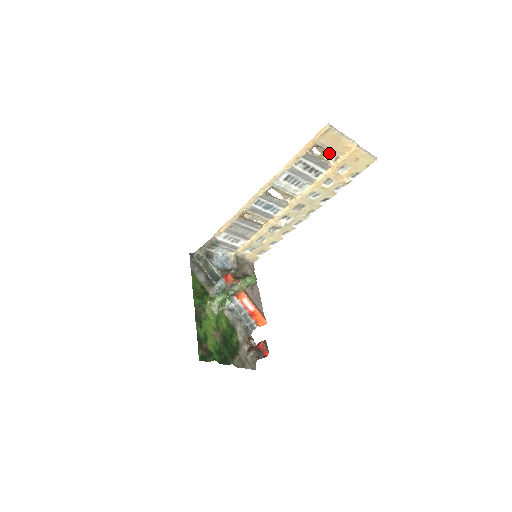
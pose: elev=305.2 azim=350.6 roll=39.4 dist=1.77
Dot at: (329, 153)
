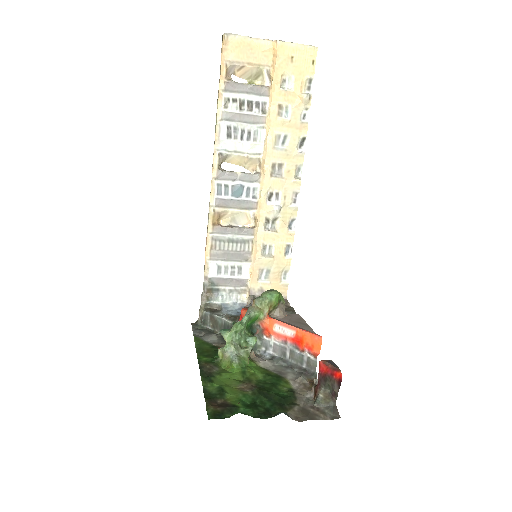
Dot at: (254, 73)
